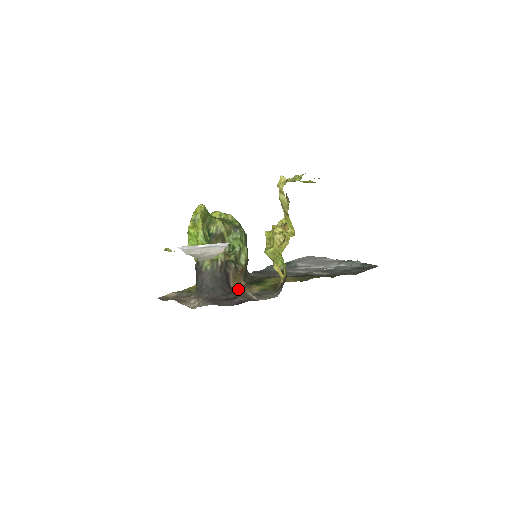
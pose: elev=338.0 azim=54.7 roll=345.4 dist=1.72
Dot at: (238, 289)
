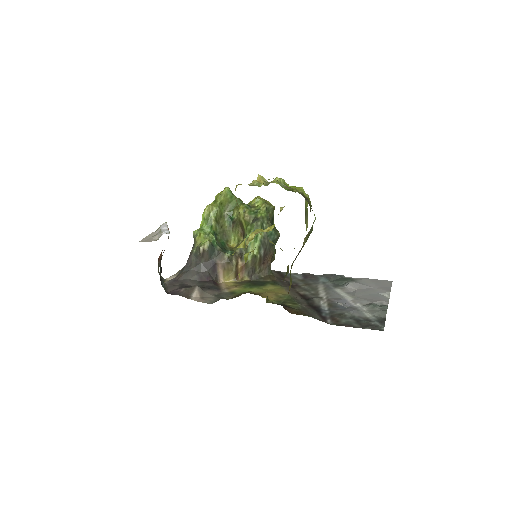
Dot at: (230, 282)
